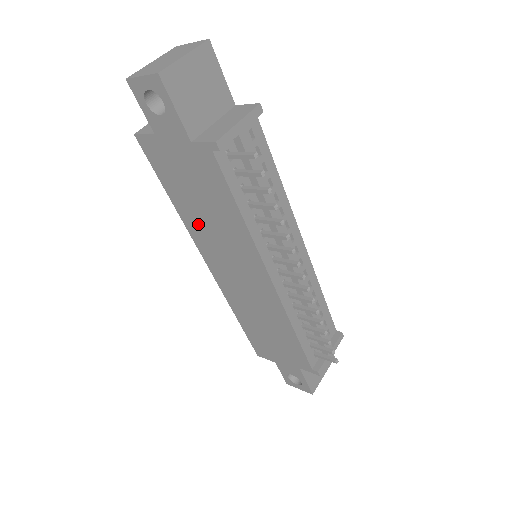
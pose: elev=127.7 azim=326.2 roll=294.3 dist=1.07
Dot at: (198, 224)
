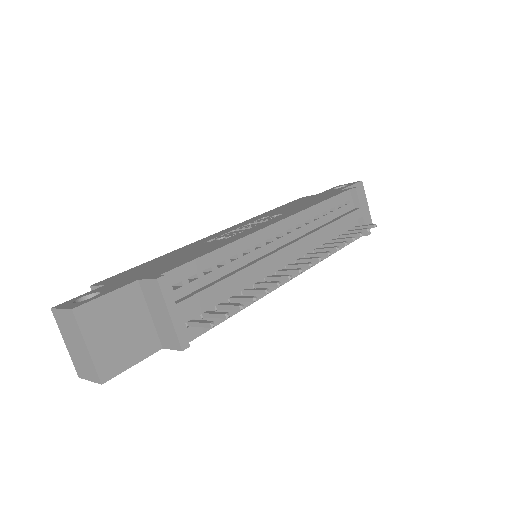
Dot at: occluded
